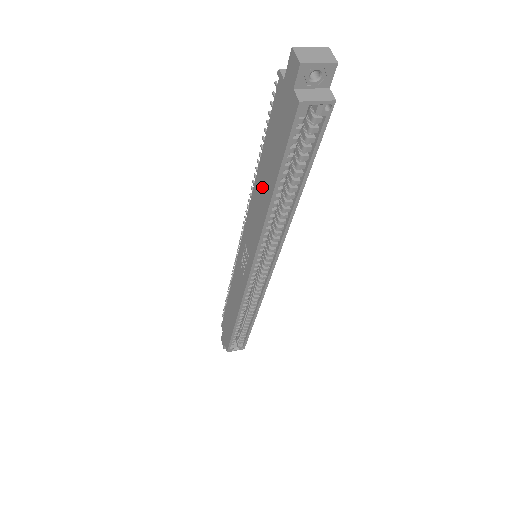
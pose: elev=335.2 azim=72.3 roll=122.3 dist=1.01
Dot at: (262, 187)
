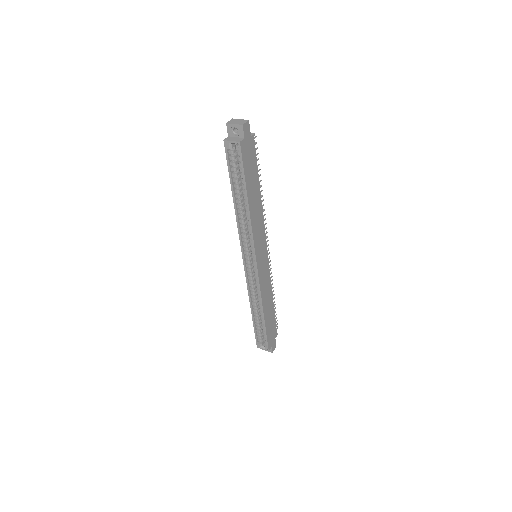
Dot at: occluded
